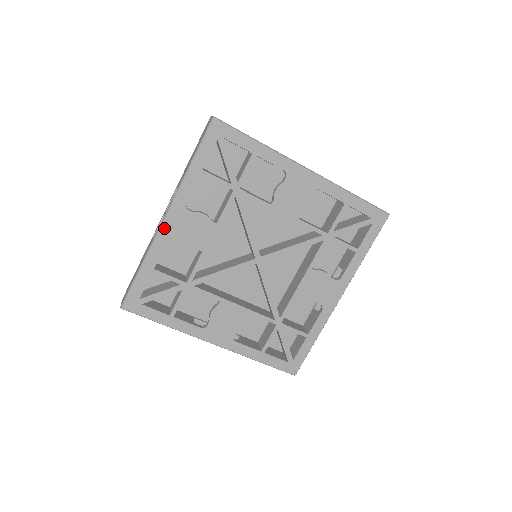
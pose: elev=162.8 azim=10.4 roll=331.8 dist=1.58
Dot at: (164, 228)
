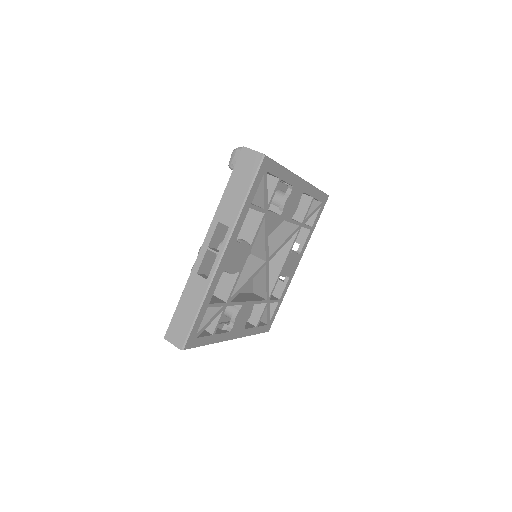
Dot at: (220, 266)
